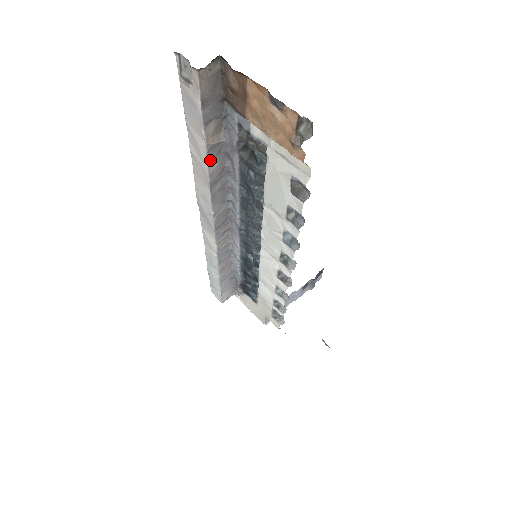
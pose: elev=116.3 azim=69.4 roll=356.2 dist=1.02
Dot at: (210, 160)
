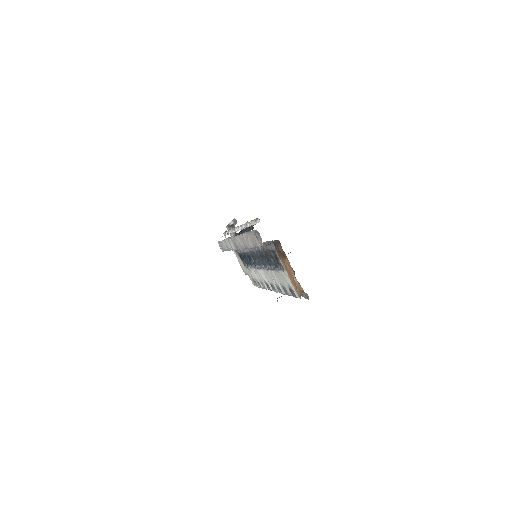
Dot at: occluded
